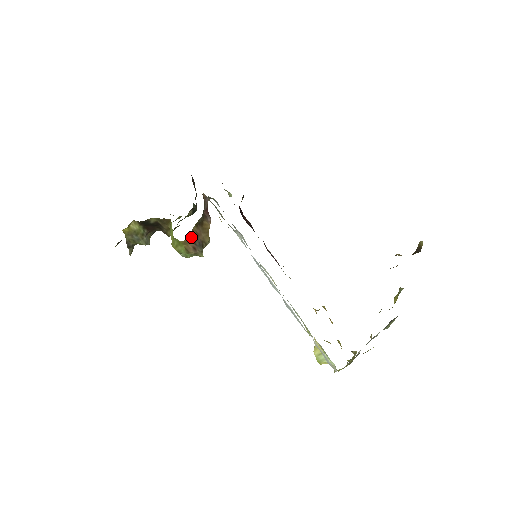
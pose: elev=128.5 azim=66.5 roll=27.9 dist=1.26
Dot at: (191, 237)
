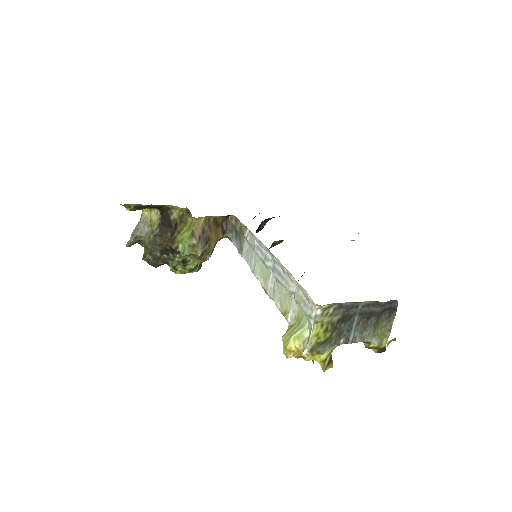
Dot at: (204, 224)
